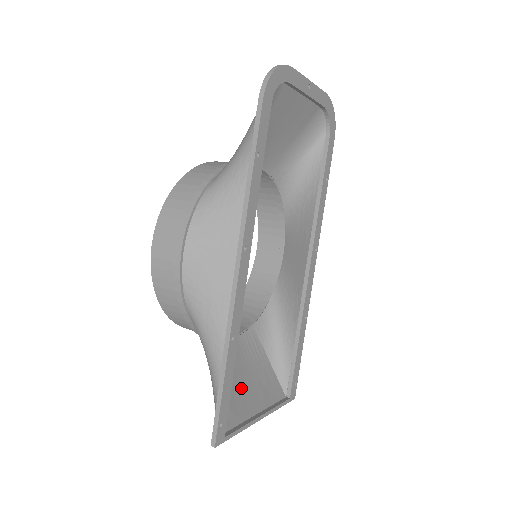
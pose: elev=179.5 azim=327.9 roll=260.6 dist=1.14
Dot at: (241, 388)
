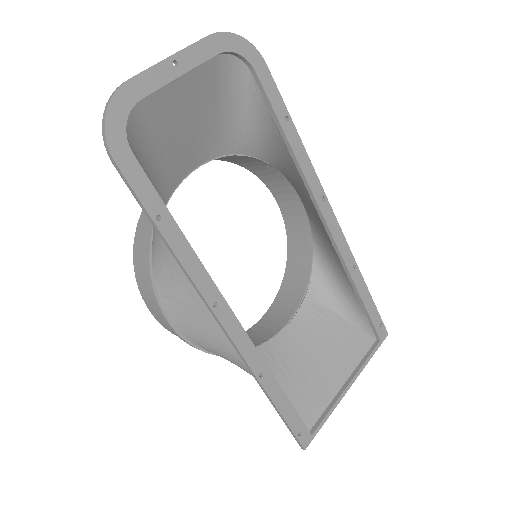
Dot at: (316, 370)
